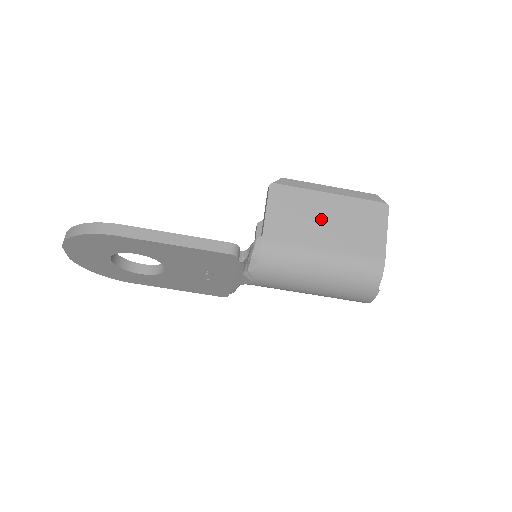
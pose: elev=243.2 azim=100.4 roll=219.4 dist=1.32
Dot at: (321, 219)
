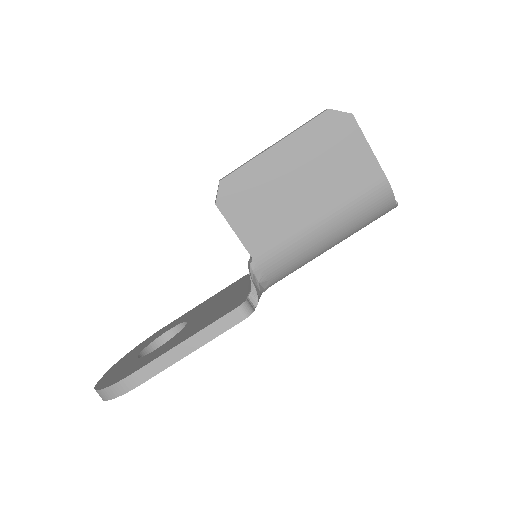
Dot at: (293, 193)
